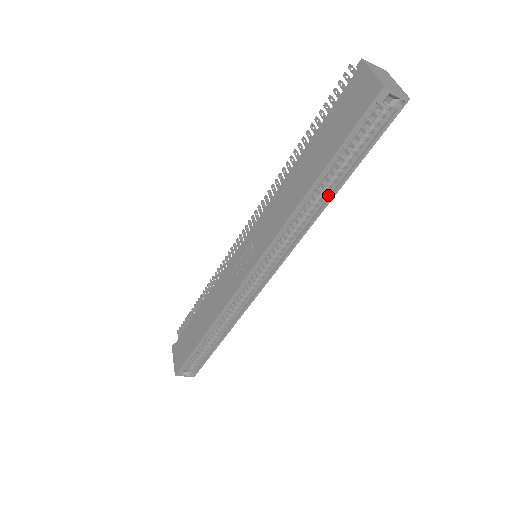
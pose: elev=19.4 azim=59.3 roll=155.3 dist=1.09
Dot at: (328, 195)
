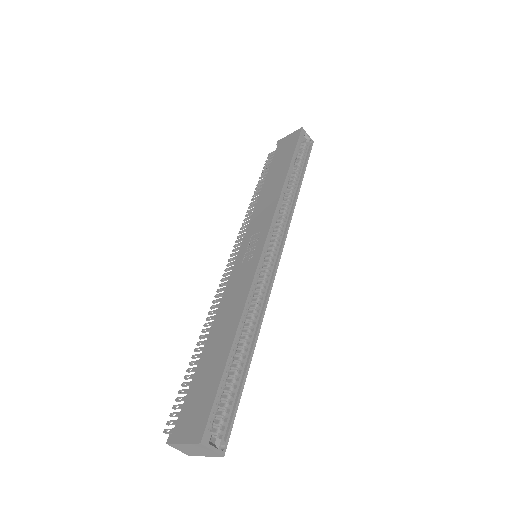
Dot at: (296, 189)
